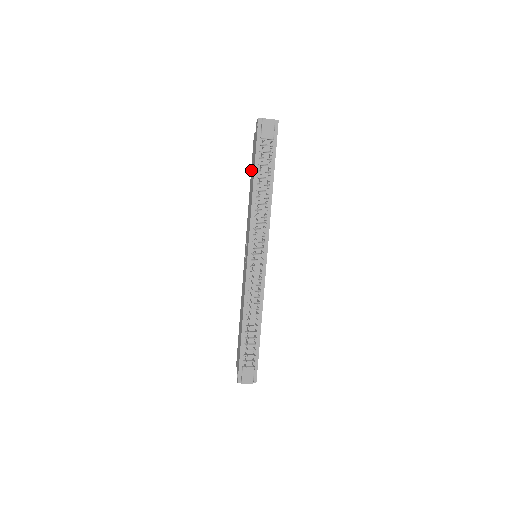
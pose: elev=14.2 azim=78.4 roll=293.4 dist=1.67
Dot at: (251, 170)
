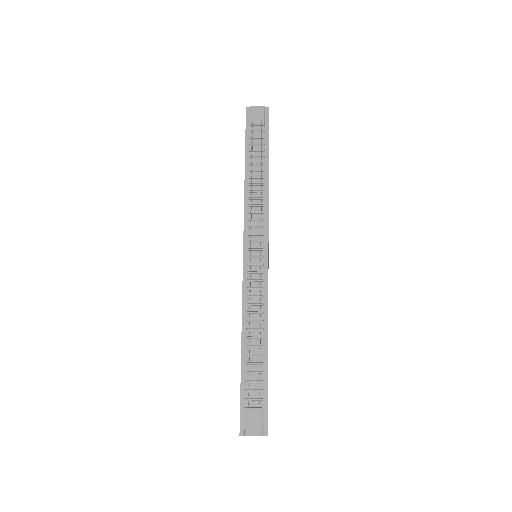
Dot at: occluded
